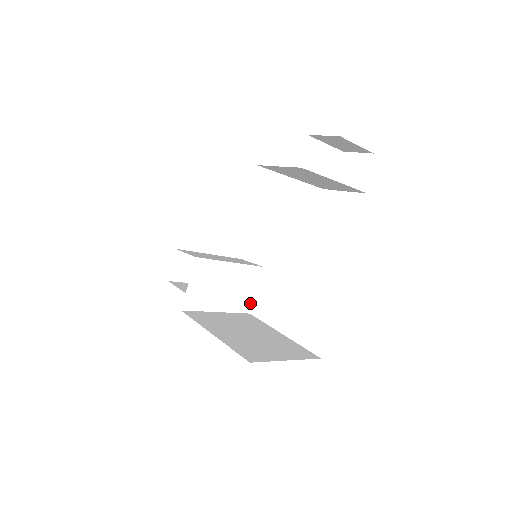
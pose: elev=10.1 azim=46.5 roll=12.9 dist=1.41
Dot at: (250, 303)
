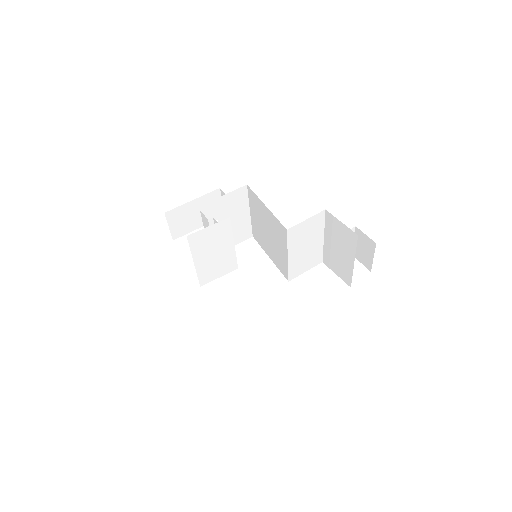
Dot at: (208, 281)
